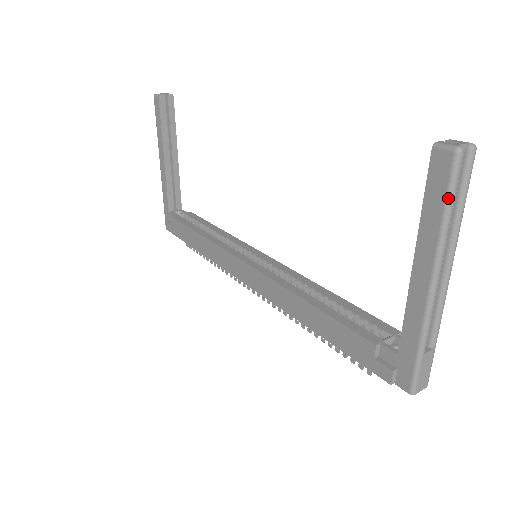
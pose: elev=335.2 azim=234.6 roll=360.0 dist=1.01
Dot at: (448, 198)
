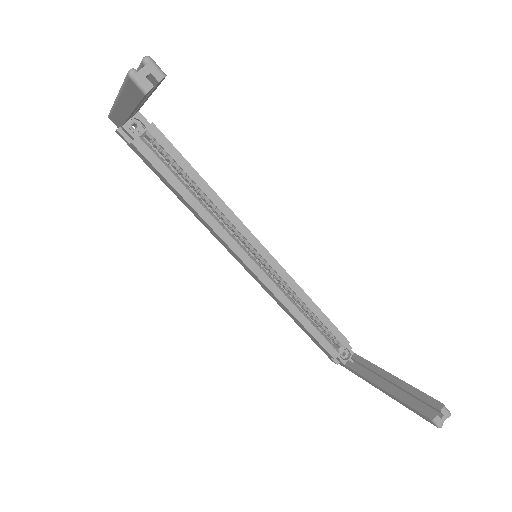
Dot at: (419, 415)
